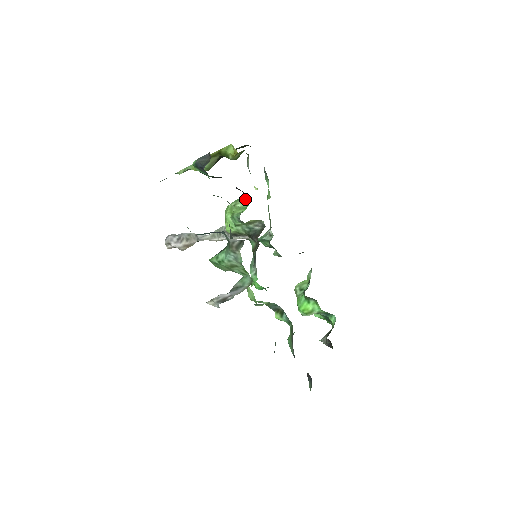
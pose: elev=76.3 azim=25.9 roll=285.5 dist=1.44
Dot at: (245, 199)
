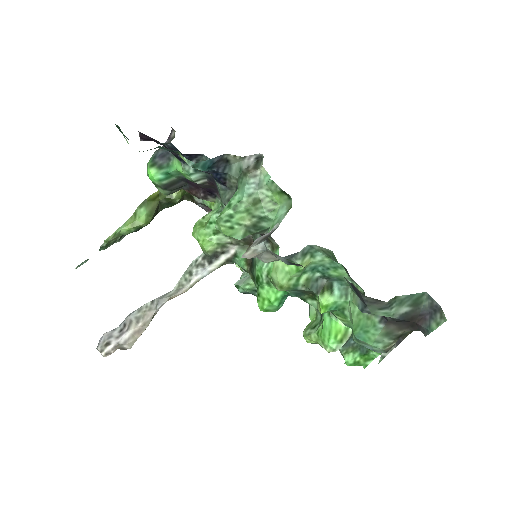
Dot at: (213, 209)
